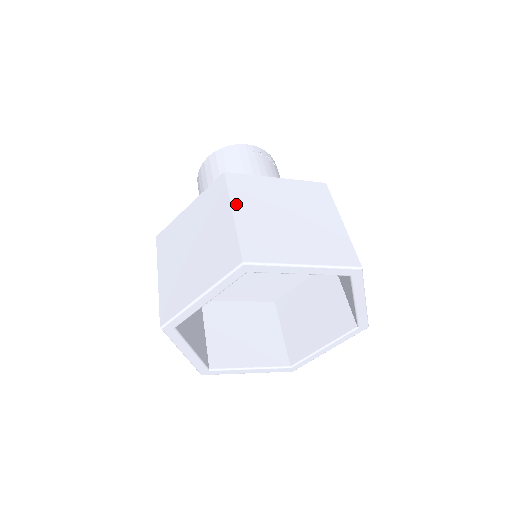
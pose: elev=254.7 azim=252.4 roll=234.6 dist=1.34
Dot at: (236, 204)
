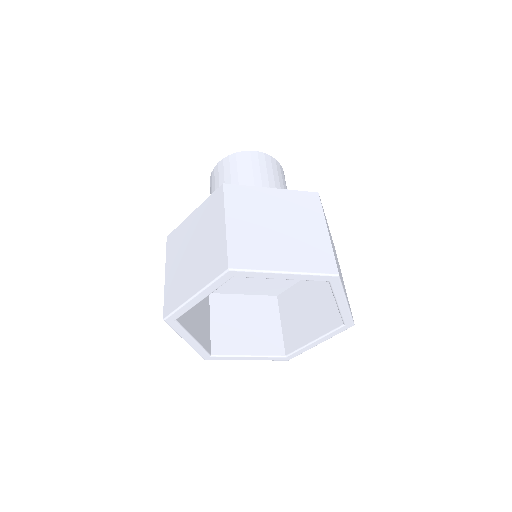
Dot at: occluded
